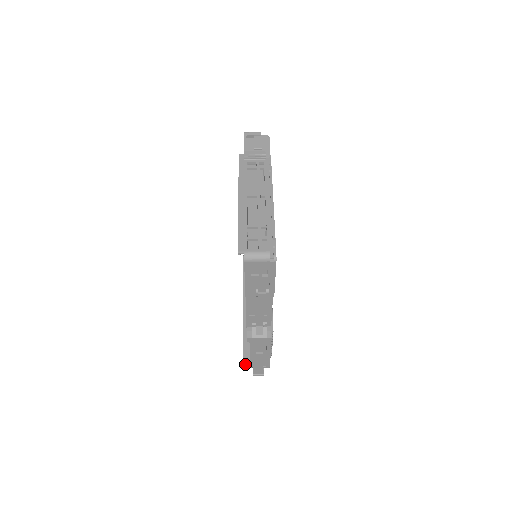
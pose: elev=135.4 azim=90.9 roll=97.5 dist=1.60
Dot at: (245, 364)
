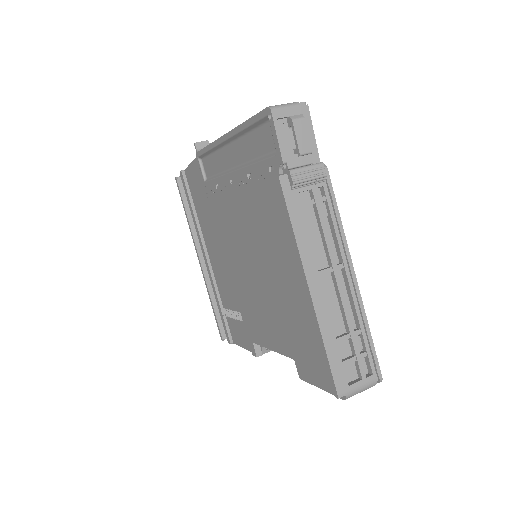
Dot at: (224, 338)
